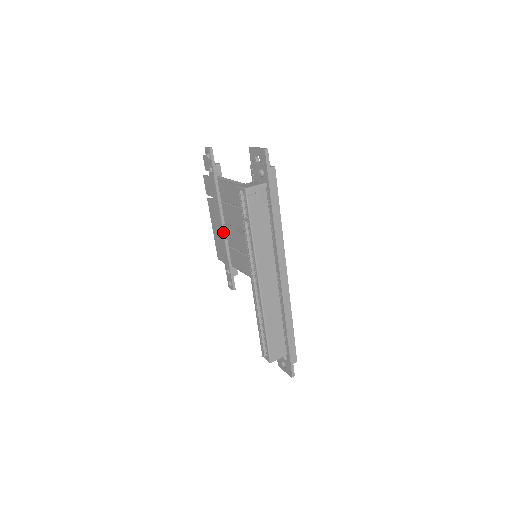
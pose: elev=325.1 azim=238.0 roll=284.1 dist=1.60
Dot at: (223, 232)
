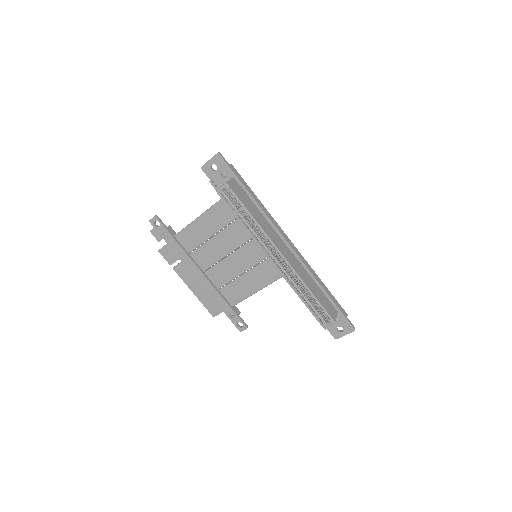
Dot at: (207, 280)
